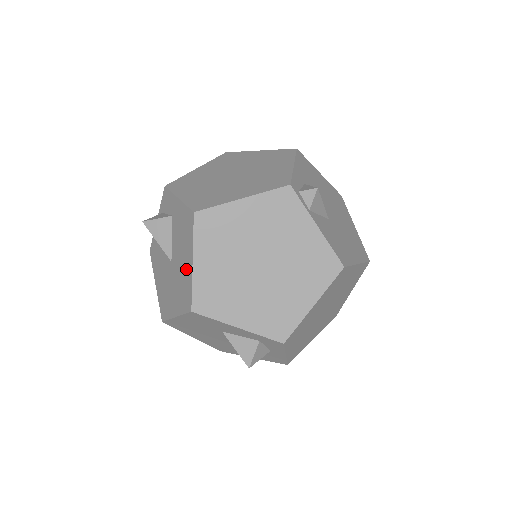
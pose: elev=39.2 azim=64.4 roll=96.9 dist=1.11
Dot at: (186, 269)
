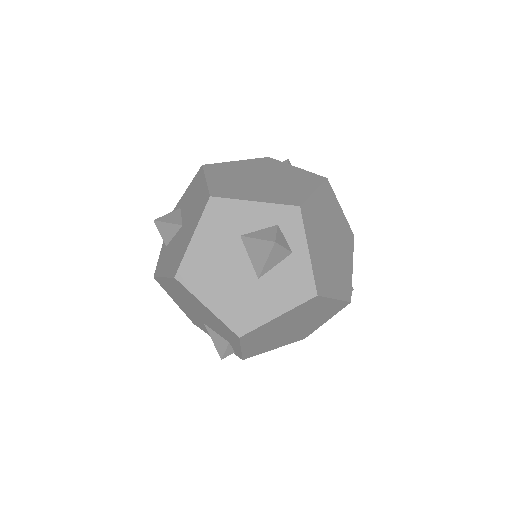
Dot at: (200, 194)
